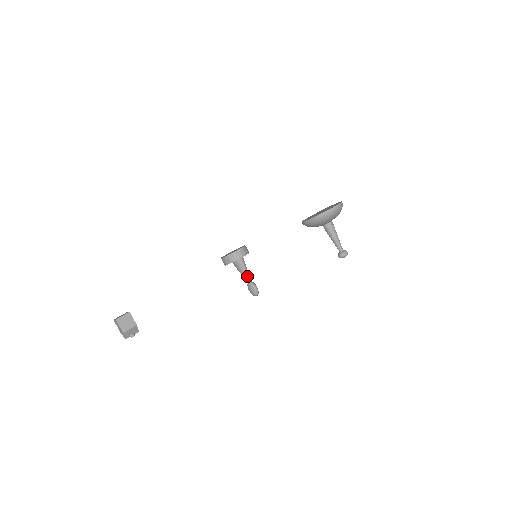
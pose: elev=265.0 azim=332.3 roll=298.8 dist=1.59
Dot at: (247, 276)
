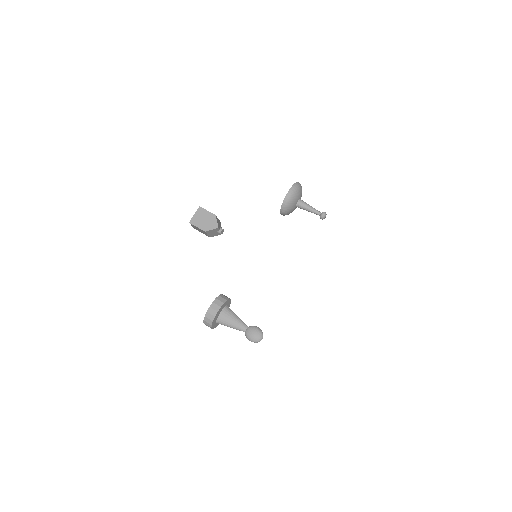
Dot at: (242, 321)
